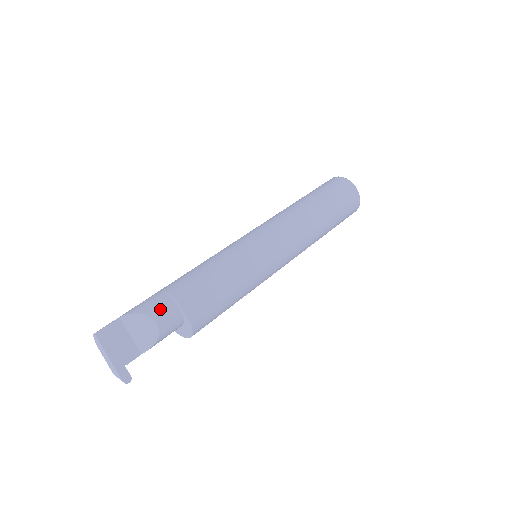
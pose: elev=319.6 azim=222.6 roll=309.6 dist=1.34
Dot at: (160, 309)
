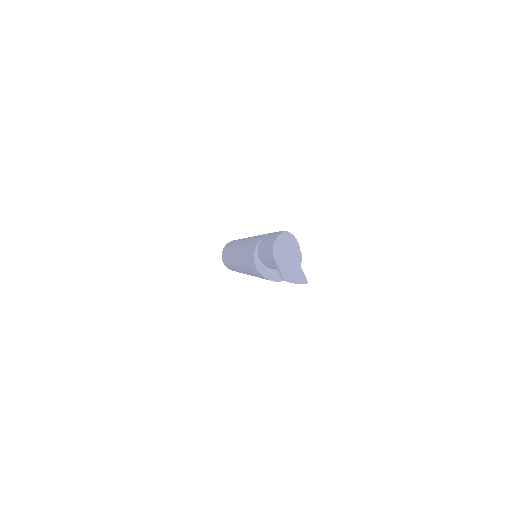
Dot at: occluded
